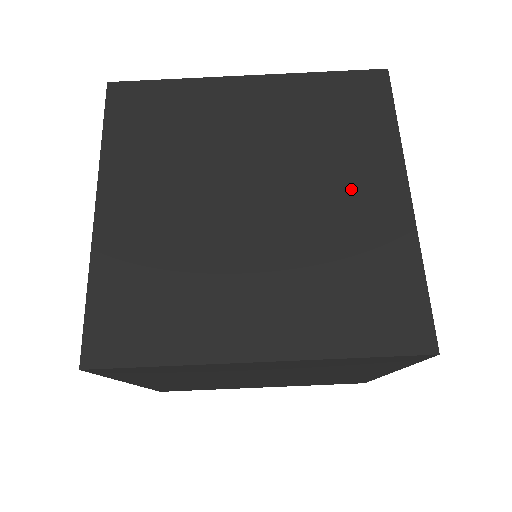
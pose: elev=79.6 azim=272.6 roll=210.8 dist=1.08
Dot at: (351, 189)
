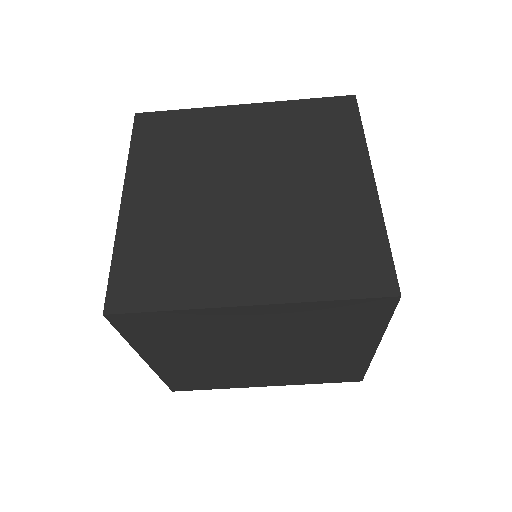
Dot at: (334, 349)
